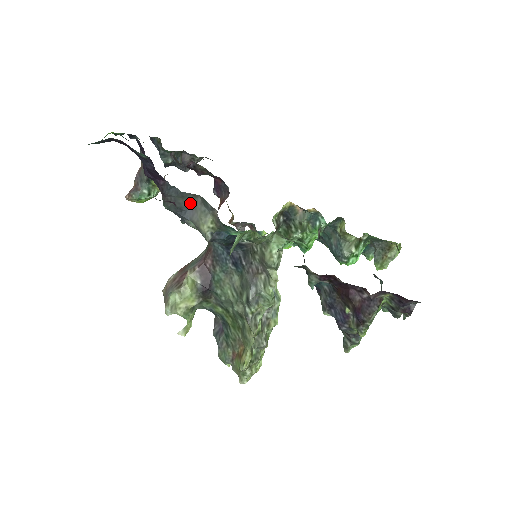
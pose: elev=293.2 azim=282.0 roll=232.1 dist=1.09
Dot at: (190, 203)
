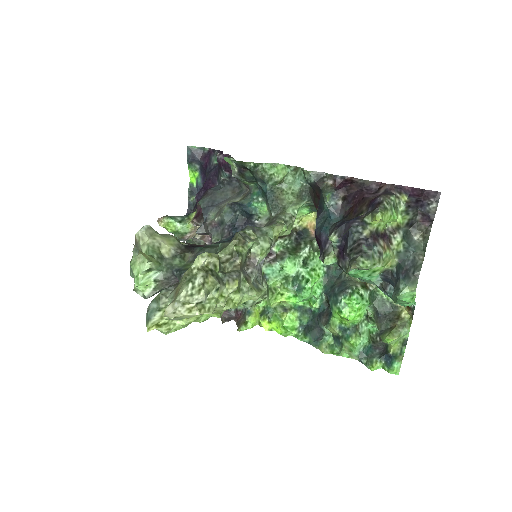
Dot at: (224, 199)
